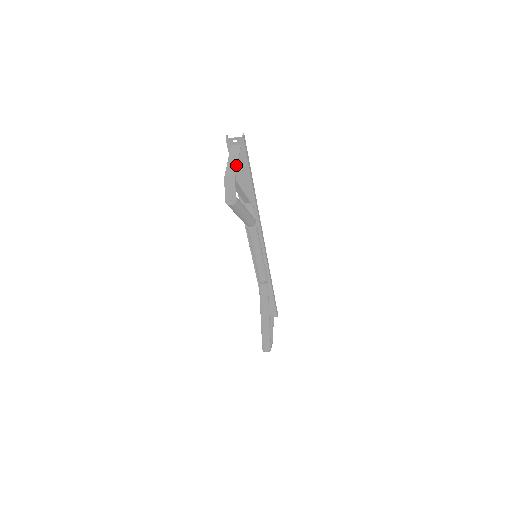
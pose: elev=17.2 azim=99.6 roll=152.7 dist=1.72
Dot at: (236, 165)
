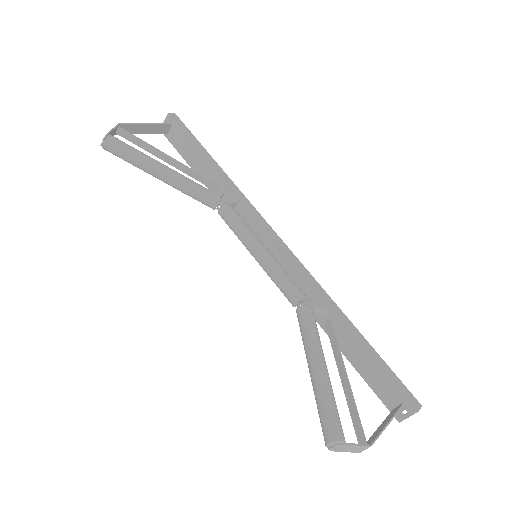
Dot at: (136, 124)
